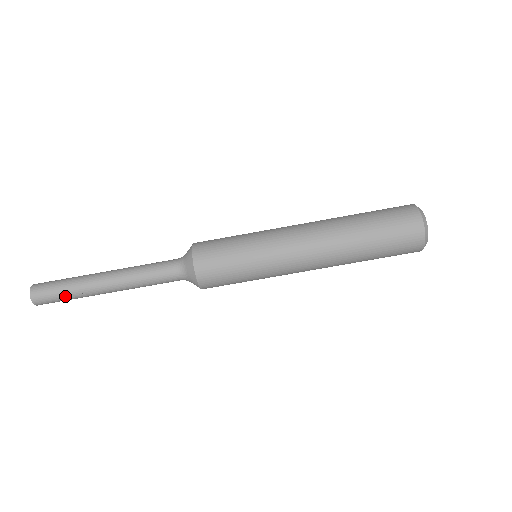
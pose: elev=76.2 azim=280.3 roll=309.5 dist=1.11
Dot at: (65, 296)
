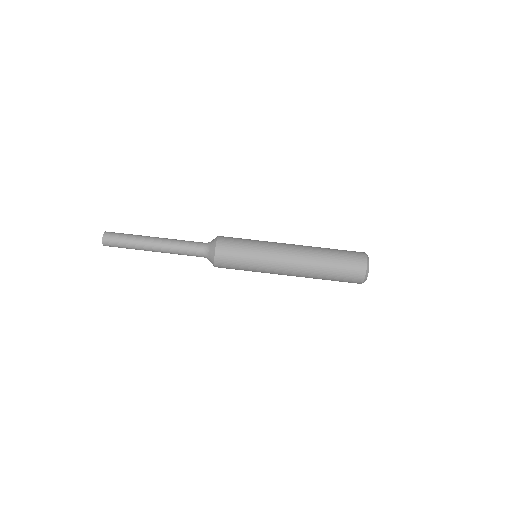
Dot at: (125, 247)
